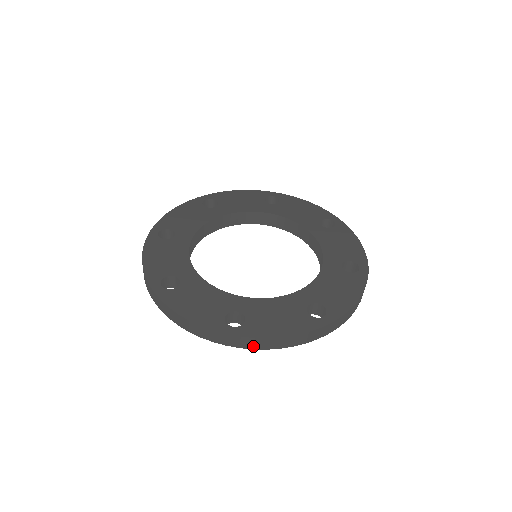
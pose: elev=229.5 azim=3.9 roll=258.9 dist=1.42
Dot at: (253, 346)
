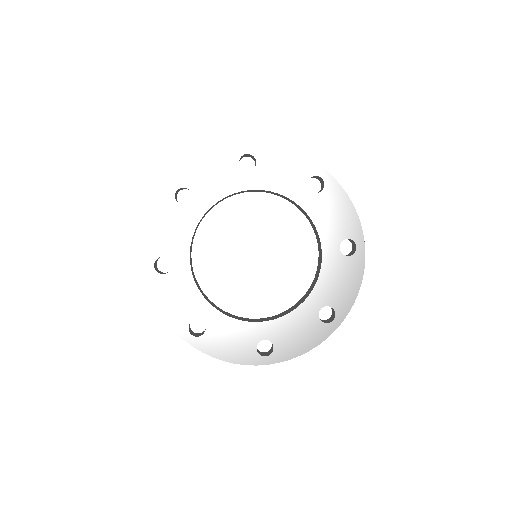
Dot at: occluded
